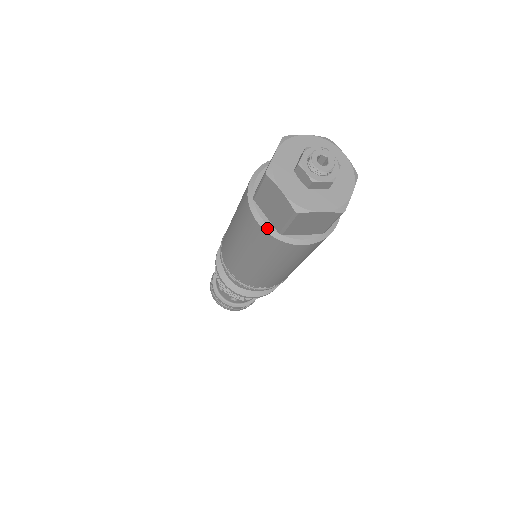
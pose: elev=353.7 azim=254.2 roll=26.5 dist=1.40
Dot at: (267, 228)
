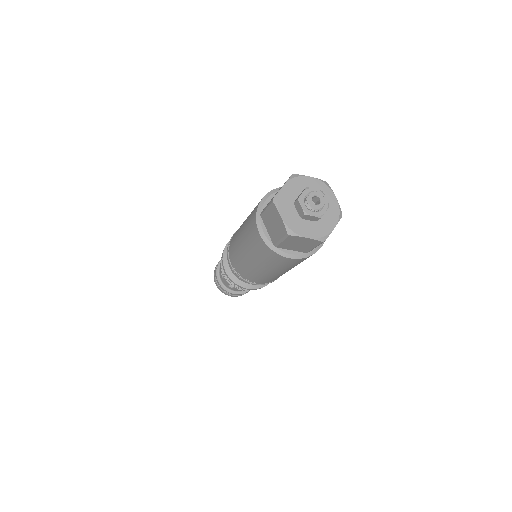
Dot at: (266, 239)
